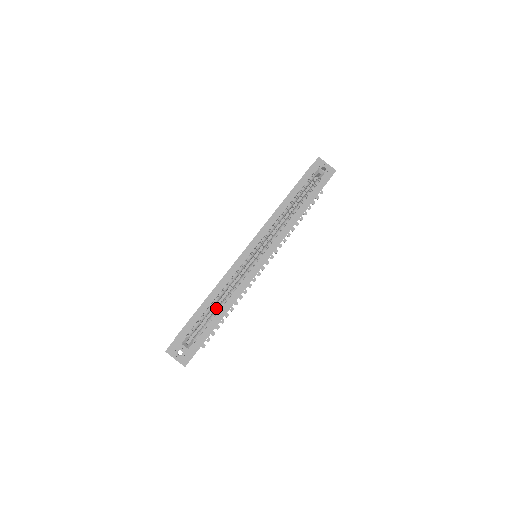
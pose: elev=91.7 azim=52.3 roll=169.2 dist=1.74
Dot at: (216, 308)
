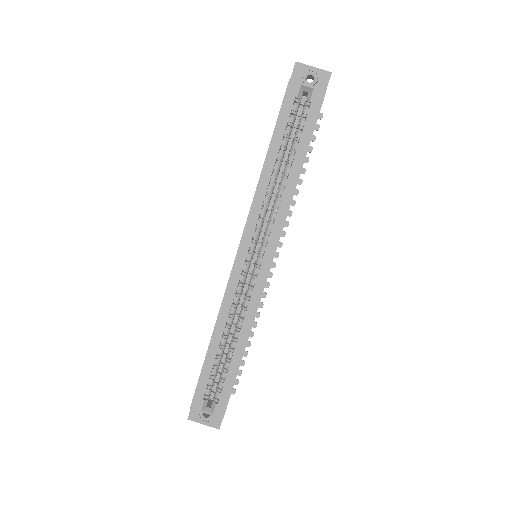
Dot at: (228, 350)
